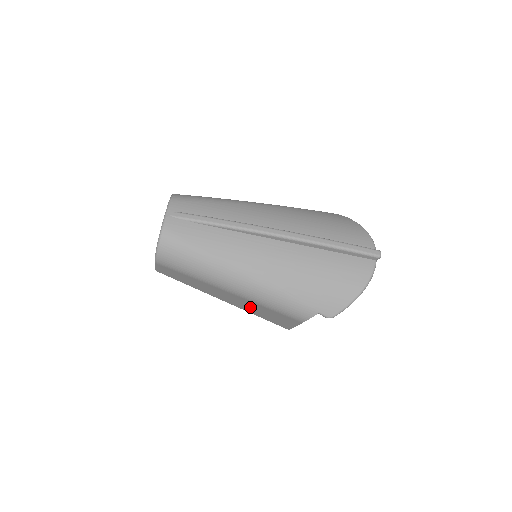
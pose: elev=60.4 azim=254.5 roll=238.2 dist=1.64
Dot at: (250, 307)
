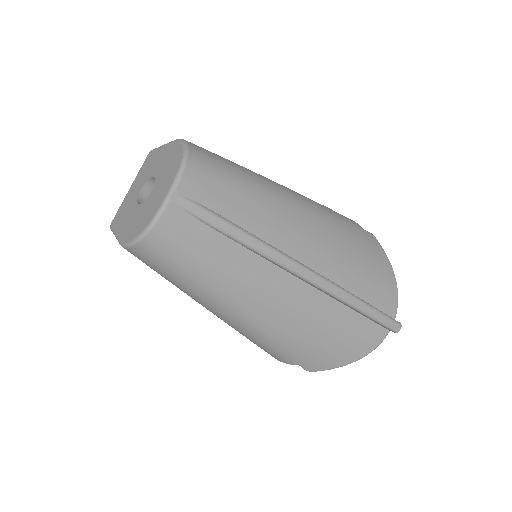
Dot at: occluded
